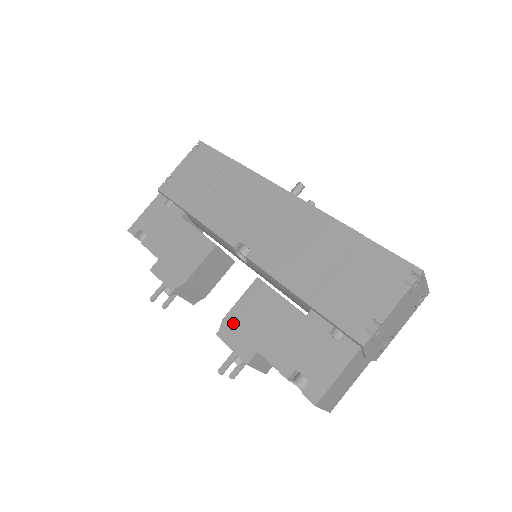
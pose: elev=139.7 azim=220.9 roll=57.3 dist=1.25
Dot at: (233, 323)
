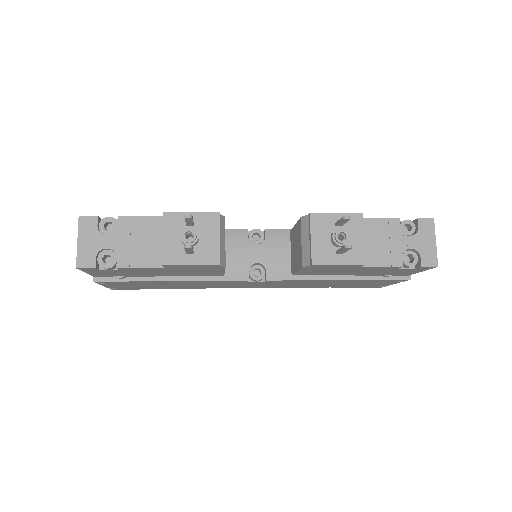
Dot at: occluded
